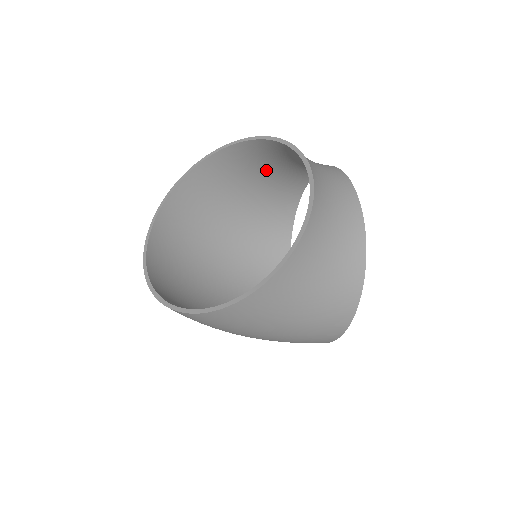
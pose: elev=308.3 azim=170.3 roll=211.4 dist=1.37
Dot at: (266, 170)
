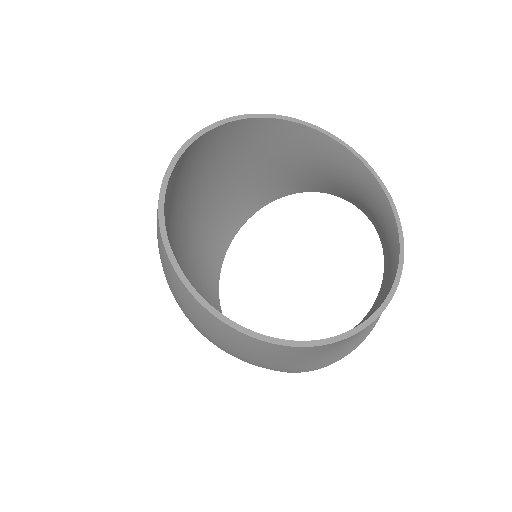
Dot at: (297, 163)
